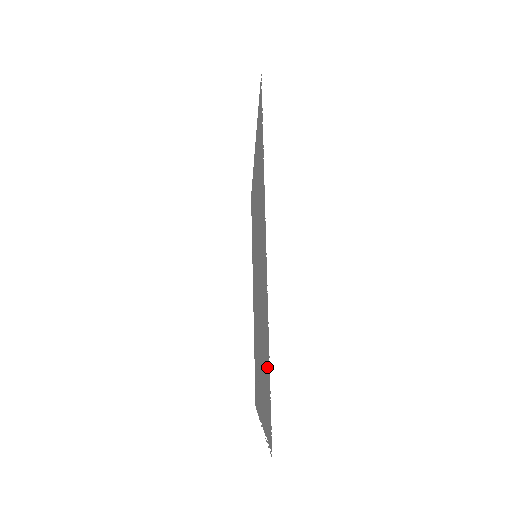
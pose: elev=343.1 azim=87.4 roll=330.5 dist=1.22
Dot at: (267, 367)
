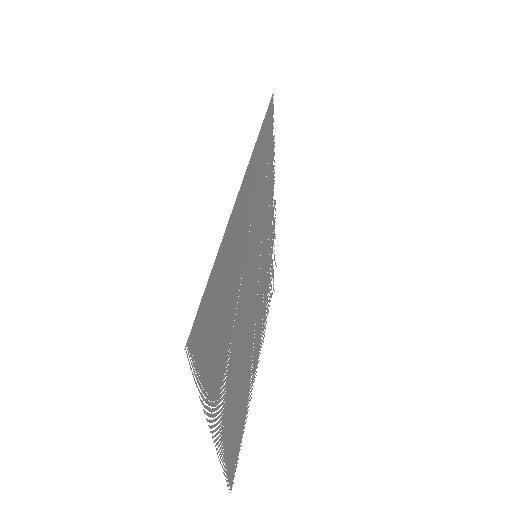
Dot at: (231, 453)
